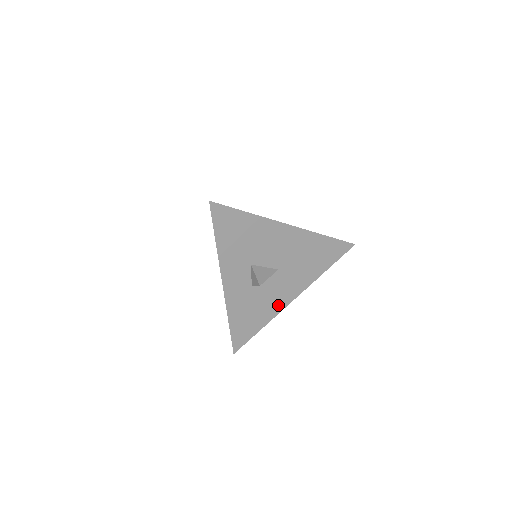
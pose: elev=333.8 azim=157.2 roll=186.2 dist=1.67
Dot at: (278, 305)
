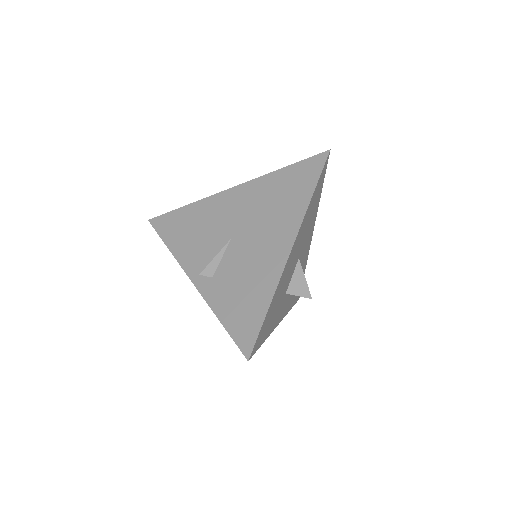
Dot at: (306, 255)
